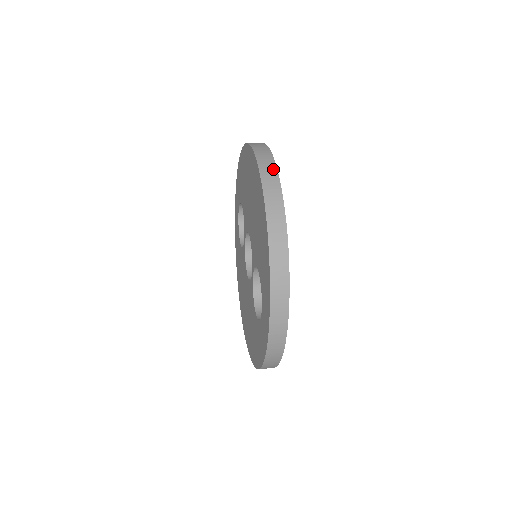
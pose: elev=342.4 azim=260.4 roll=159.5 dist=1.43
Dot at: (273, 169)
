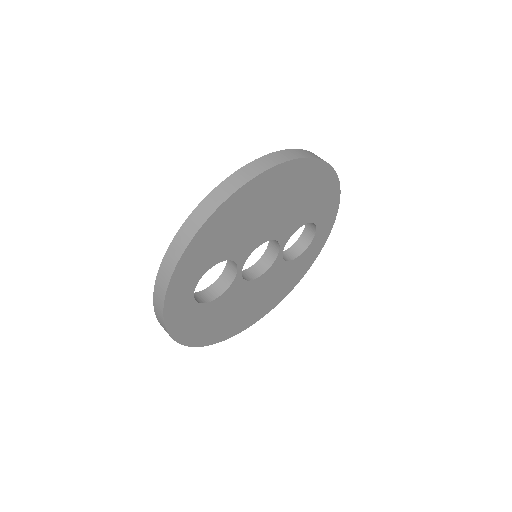
Dot at: (264, 167)
